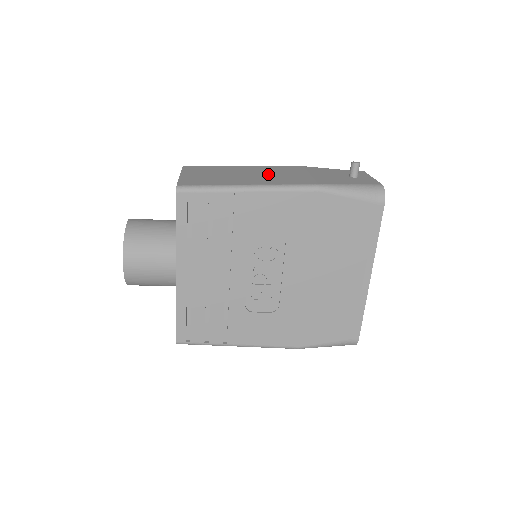
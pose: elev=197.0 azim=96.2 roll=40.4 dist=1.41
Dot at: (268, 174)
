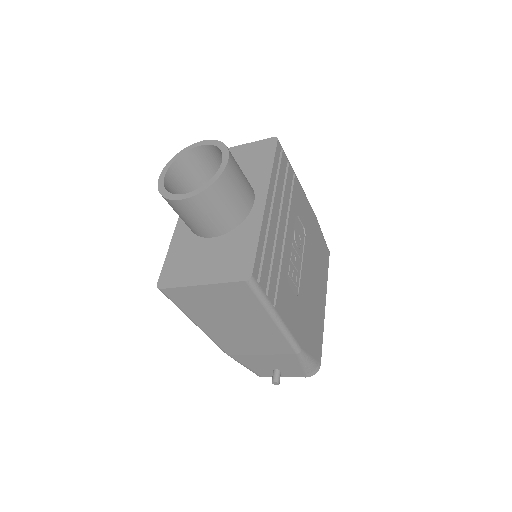
Dot at: occluded
